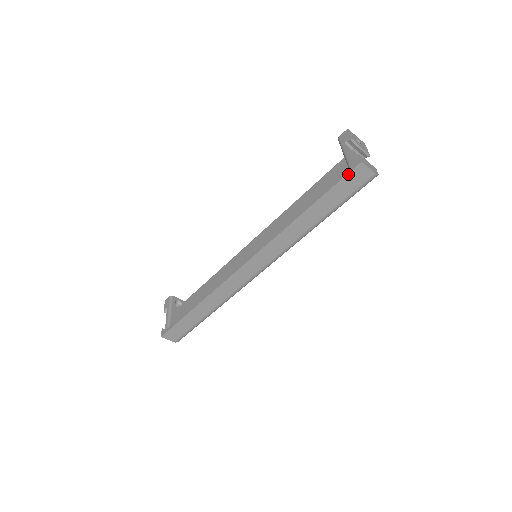
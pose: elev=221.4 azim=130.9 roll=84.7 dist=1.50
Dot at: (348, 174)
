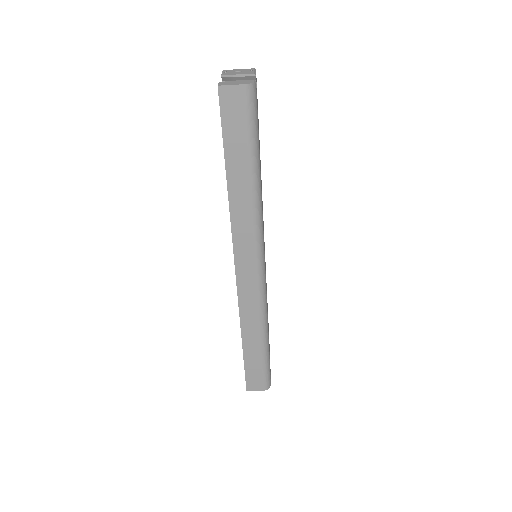
Dot at: (220, 109)
